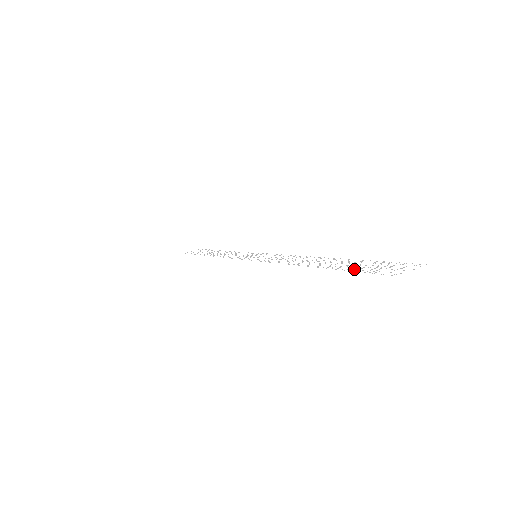
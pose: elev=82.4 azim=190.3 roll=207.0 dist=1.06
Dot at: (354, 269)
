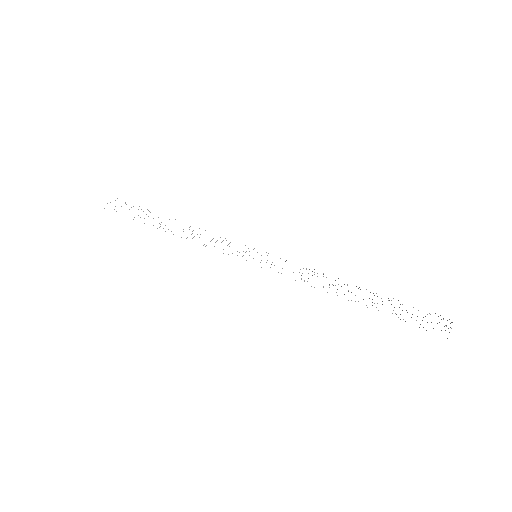
Dot at: occluded
